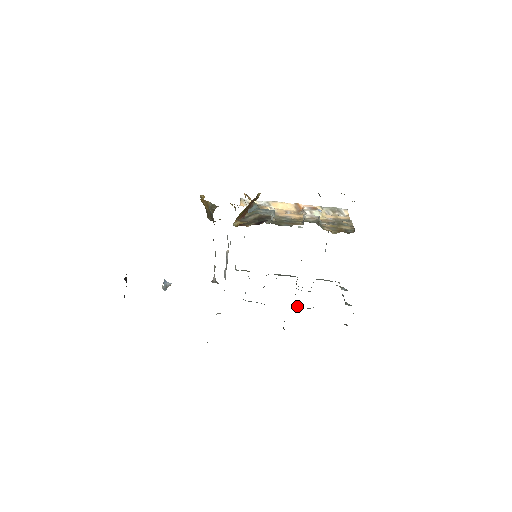
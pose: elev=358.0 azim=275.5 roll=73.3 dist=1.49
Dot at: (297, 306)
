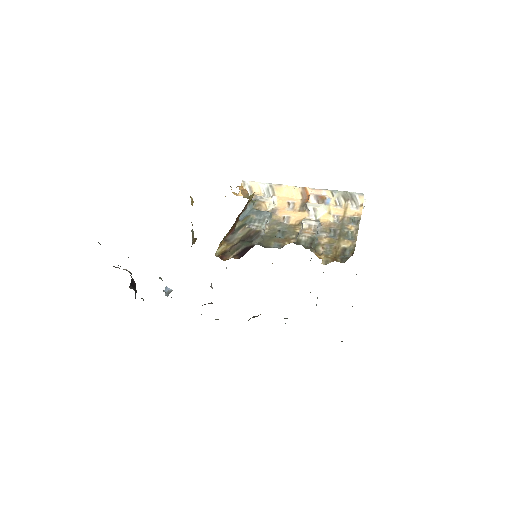
Dot at: occluded
